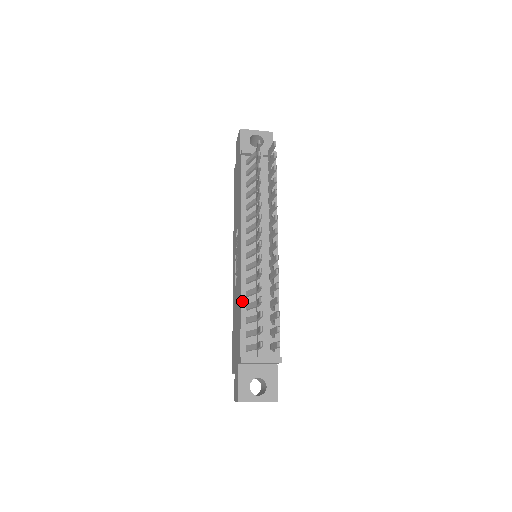
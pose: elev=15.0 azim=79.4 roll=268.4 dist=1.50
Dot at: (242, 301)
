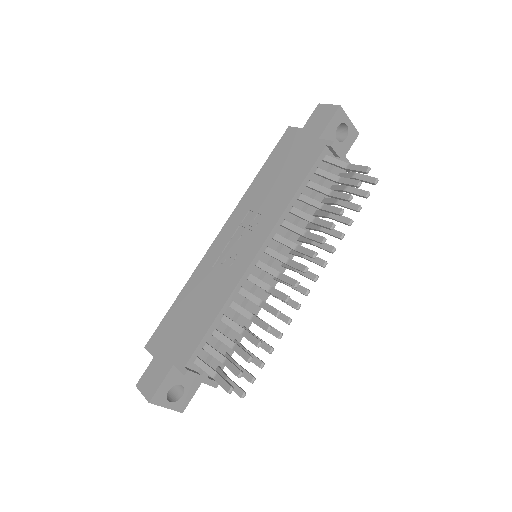
Dot at: (223, 309)
